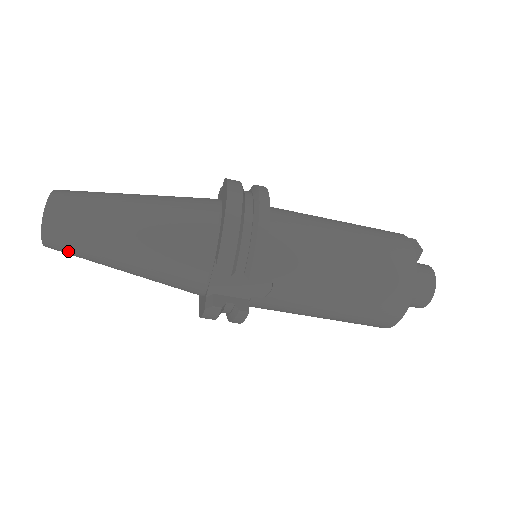
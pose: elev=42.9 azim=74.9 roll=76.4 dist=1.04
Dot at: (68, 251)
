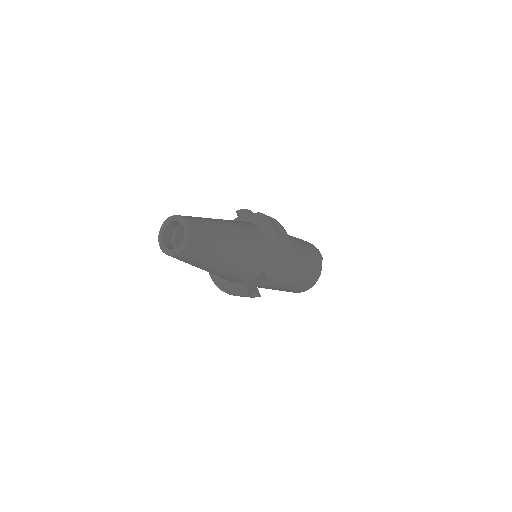
Dot at: (183, 260)
